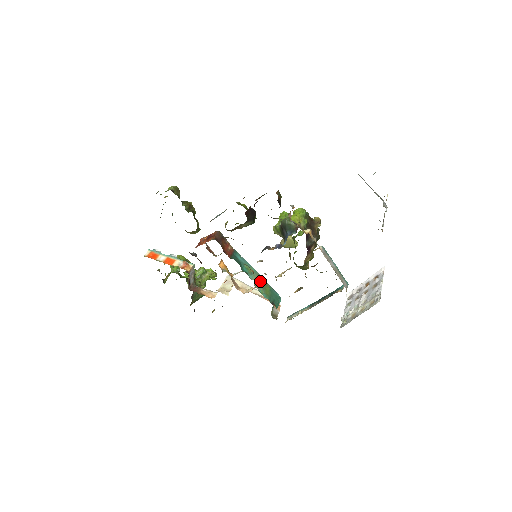
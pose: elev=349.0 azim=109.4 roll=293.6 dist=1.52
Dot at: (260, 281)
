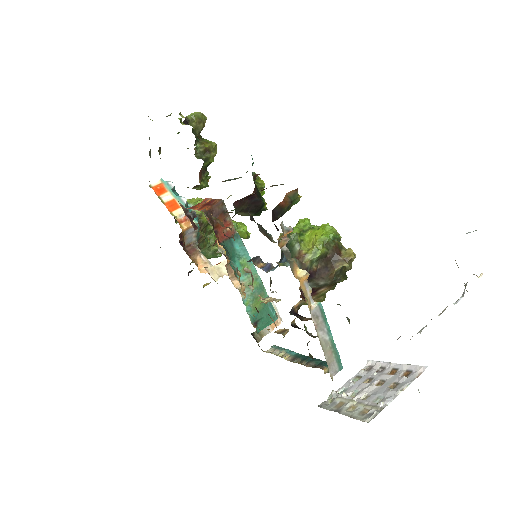
Dot at: (254, 287)
